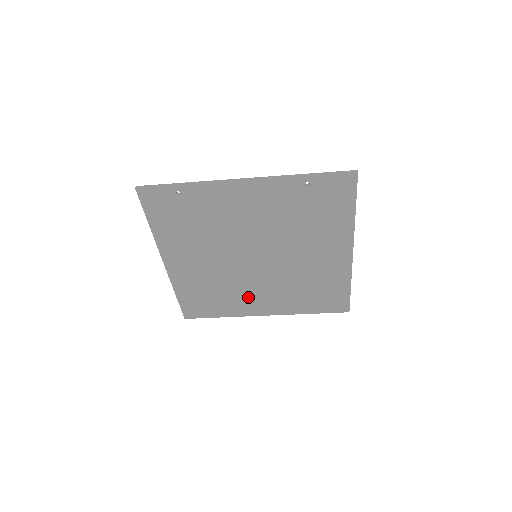
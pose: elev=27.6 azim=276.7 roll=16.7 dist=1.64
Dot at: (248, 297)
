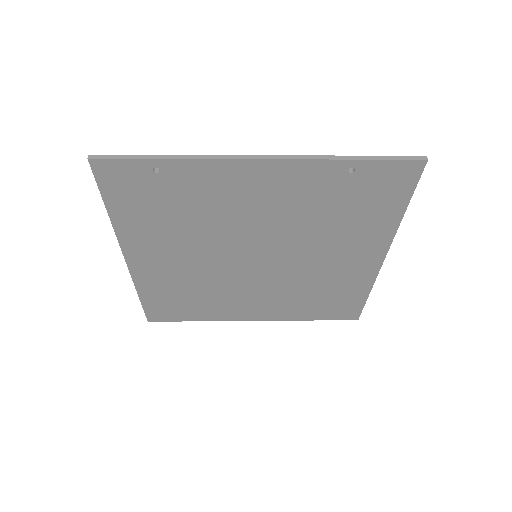
Dot at: (236, 301)
